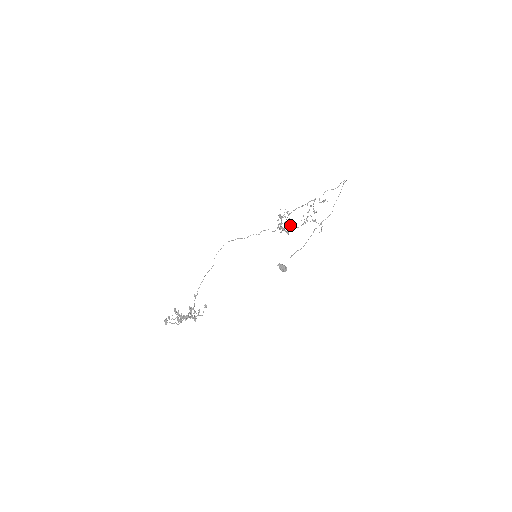
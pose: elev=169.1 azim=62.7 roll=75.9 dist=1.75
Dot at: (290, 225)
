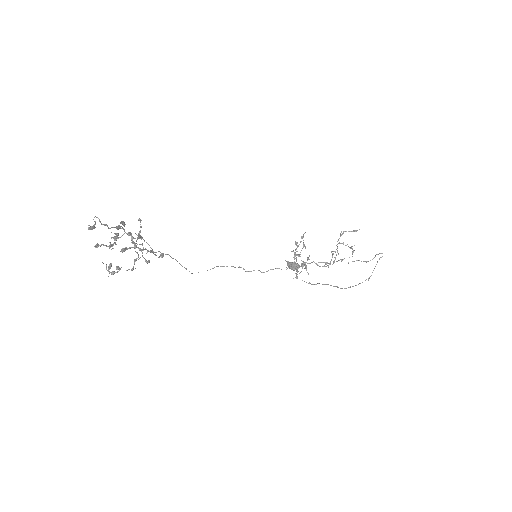
Dot at: (308, 258)
